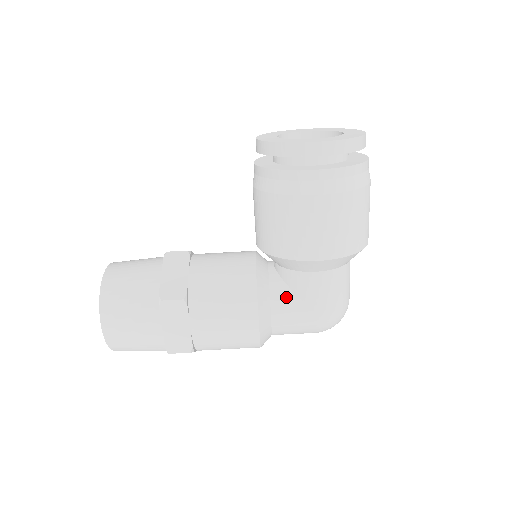
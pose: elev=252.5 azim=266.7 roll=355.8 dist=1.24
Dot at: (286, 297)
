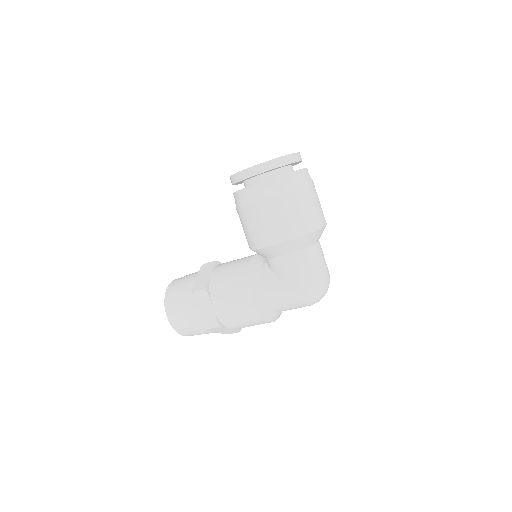
Dot at: (271, 279)
